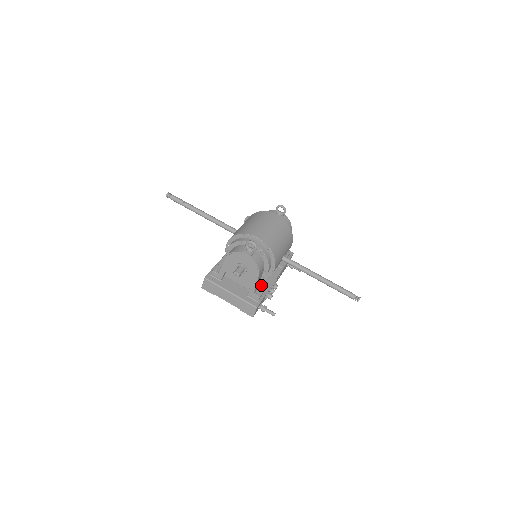
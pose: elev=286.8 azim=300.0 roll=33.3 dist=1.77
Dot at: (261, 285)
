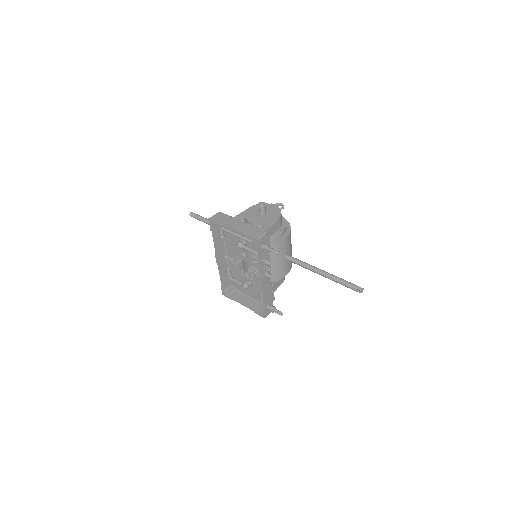
Dot at: occluded
